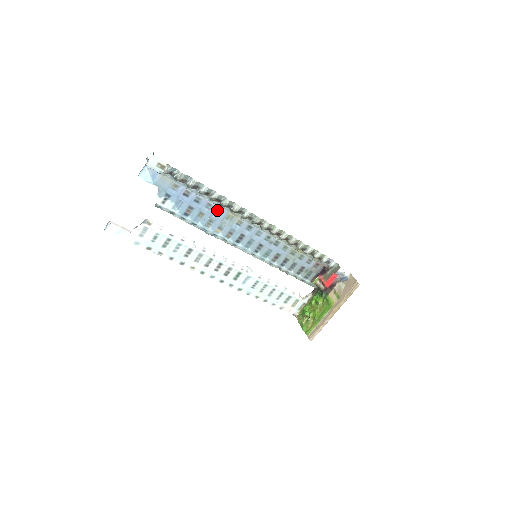
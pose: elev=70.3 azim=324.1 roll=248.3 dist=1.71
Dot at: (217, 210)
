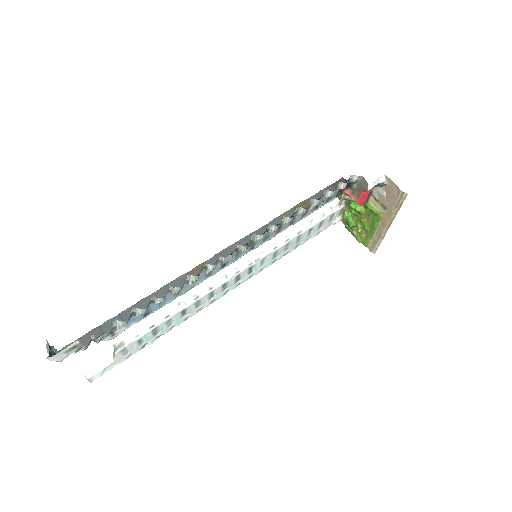
Dot at: occluded
